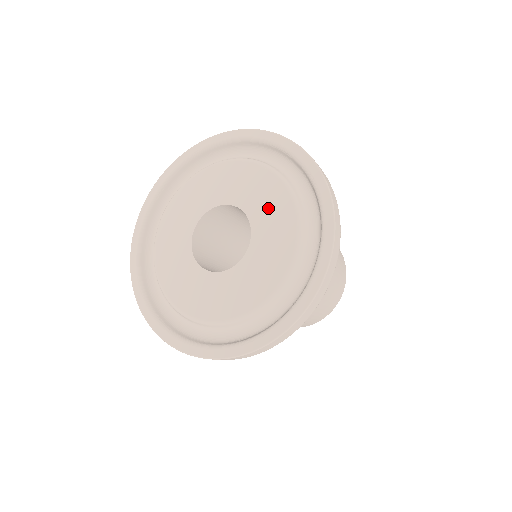
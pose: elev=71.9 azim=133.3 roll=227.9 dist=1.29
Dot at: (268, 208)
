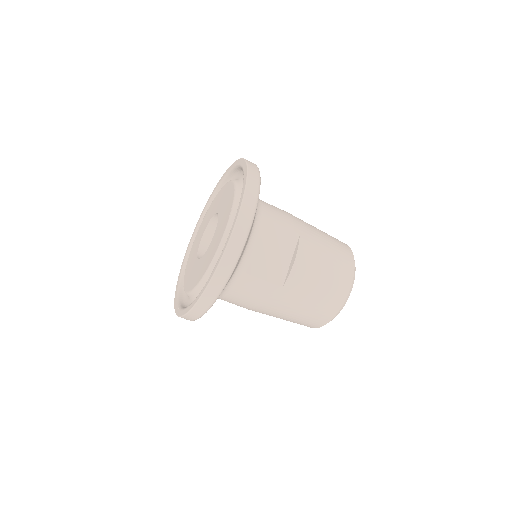
Dot at: (223, 198)
